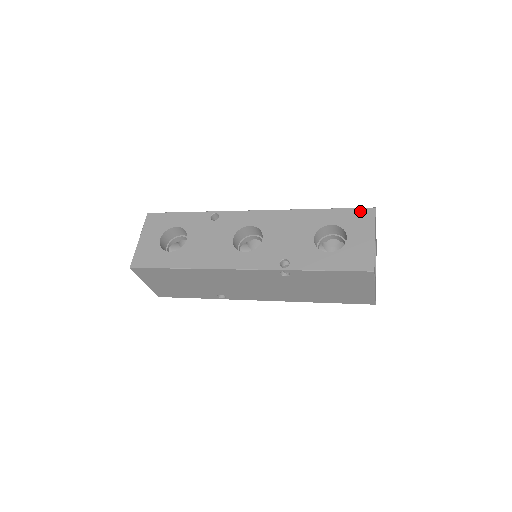
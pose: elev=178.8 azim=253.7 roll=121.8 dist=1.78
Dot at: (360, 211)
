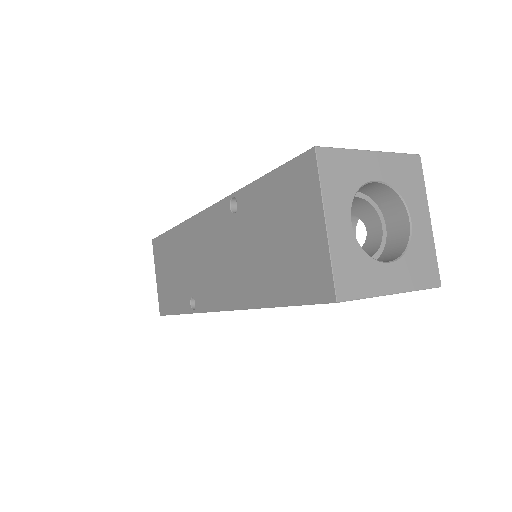
Dot at: occluded
